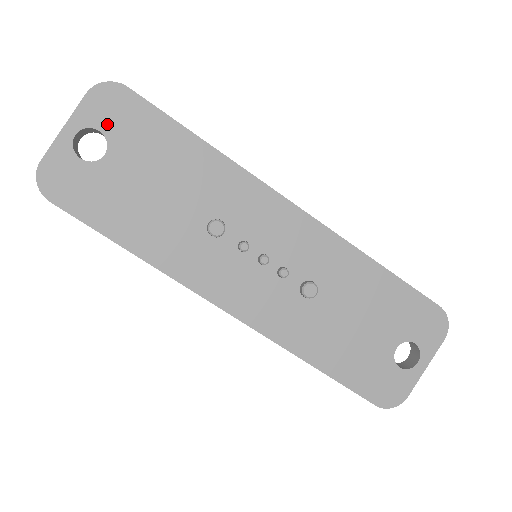
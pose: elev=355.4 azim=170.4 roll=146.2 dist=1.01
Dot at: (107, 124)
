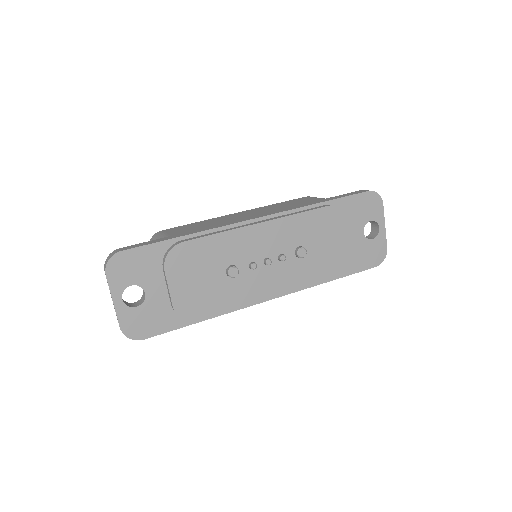
Dot at: (131, 279)
